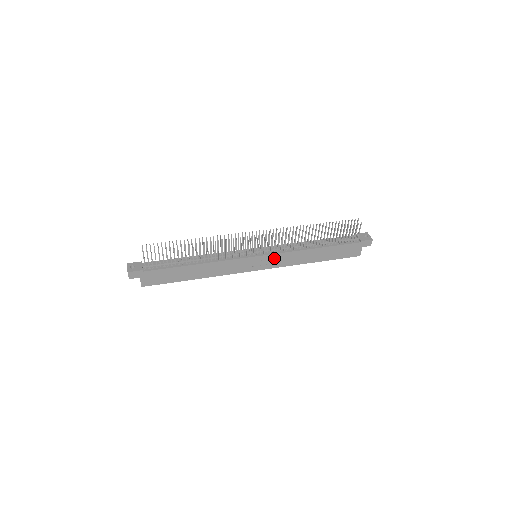
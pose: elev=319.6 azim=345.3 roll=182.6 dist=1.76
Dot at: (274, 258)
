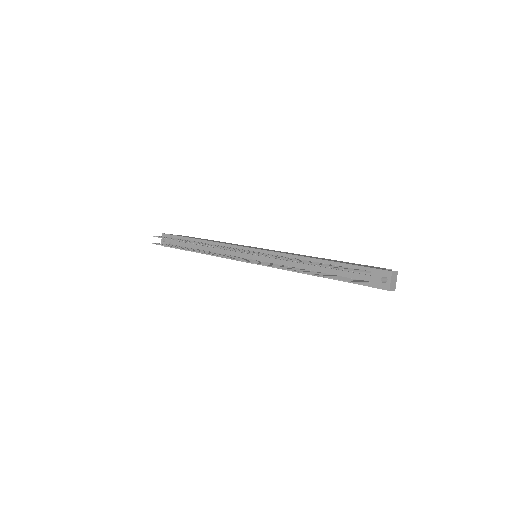
Dot at: occluded
